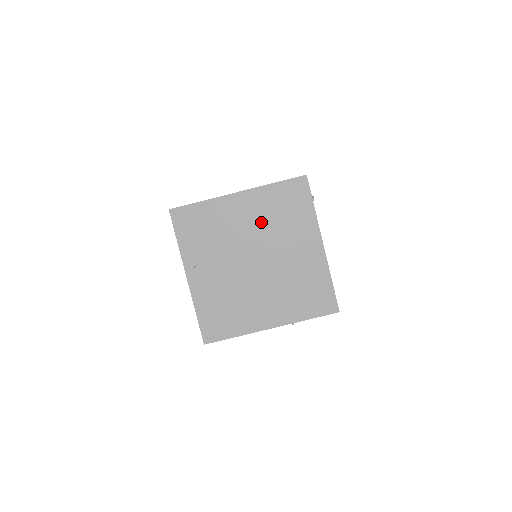
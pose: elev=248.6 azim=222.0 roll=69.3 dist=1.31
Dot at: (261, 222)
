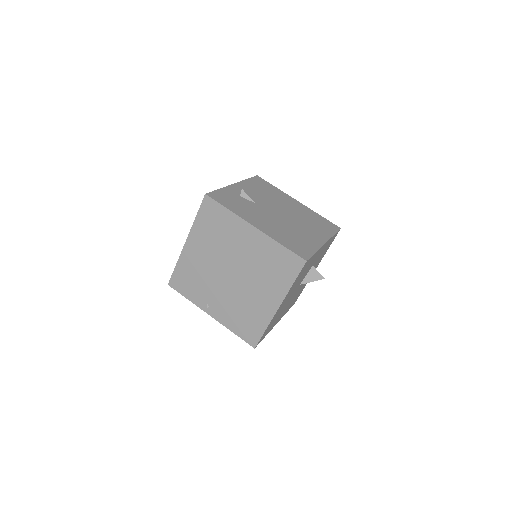
Dot at: (212, 247)
